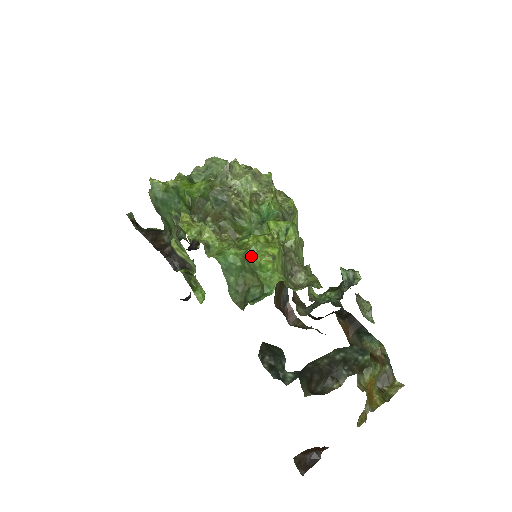
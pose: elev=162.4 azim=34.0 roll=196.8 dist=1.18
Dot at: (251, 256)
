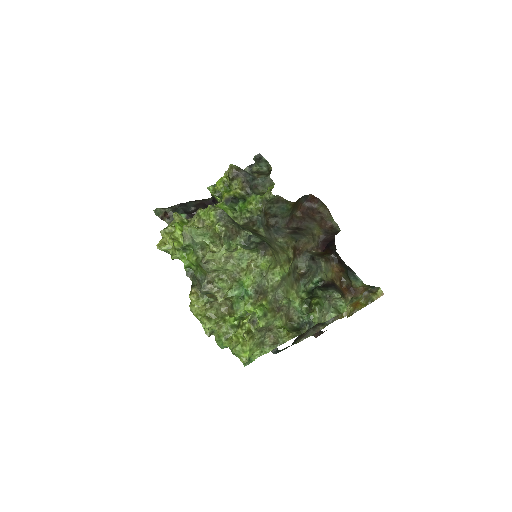
Dot at: (235, 355)
